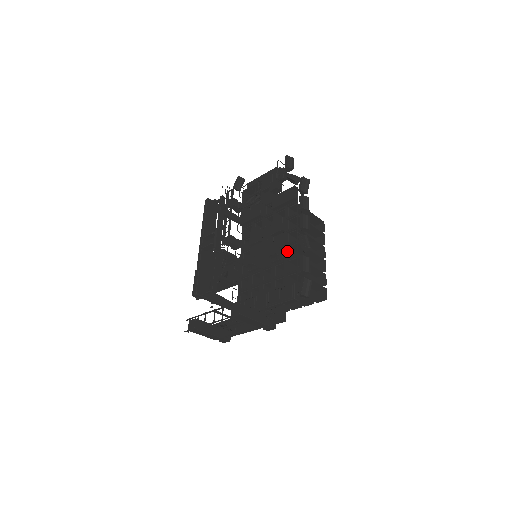
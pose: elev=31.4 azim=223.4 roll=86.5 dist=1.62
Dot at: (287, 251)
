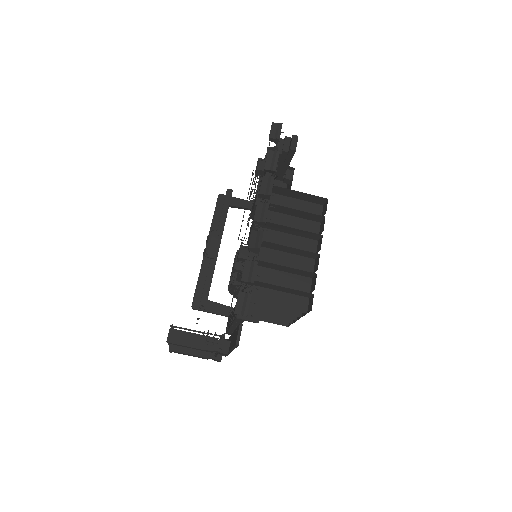
Dot at: occluded
